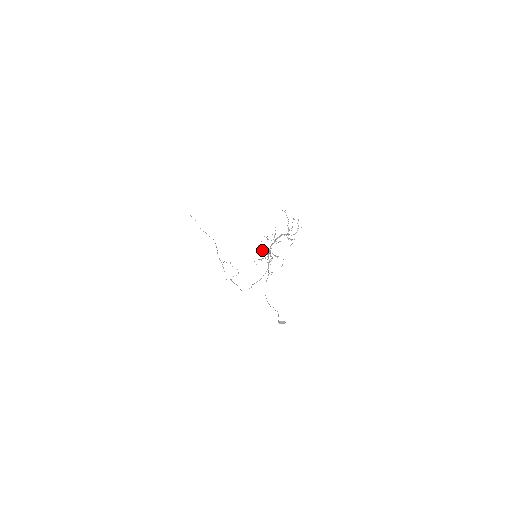
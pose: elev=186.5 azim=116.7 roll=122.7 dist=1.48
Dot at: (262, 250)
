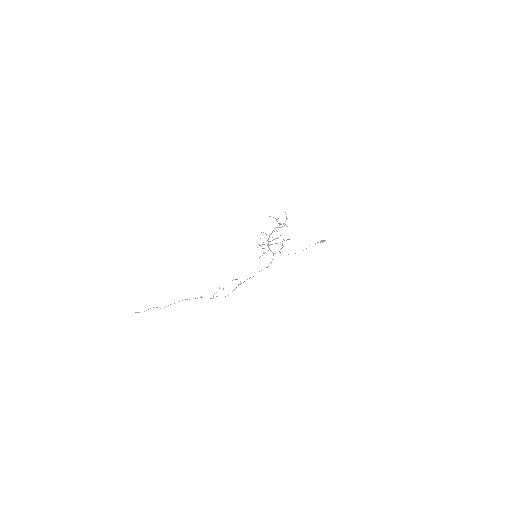
Dot at: occluded
